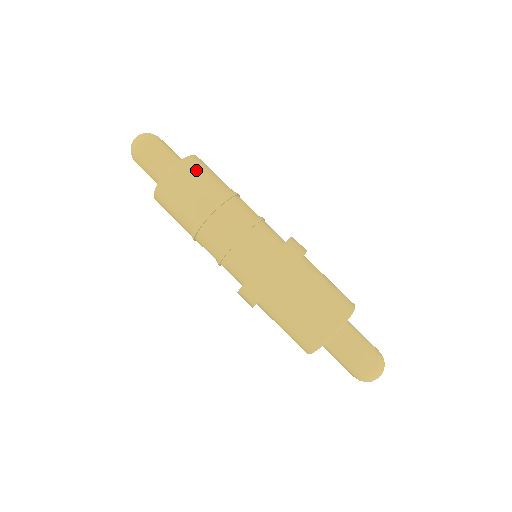
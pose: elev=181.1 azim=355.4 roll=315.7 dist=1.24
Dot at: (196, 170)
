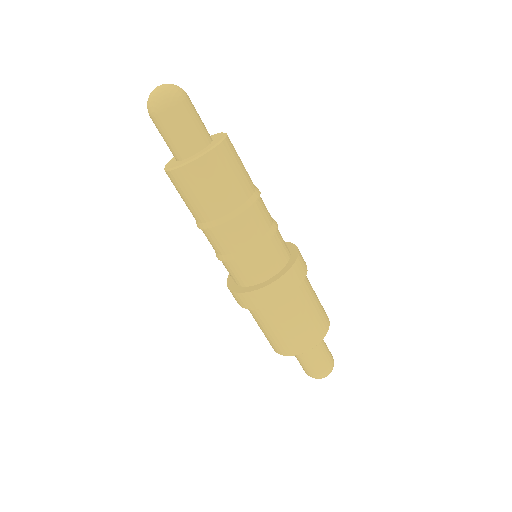
Dot at: (236, 152)
